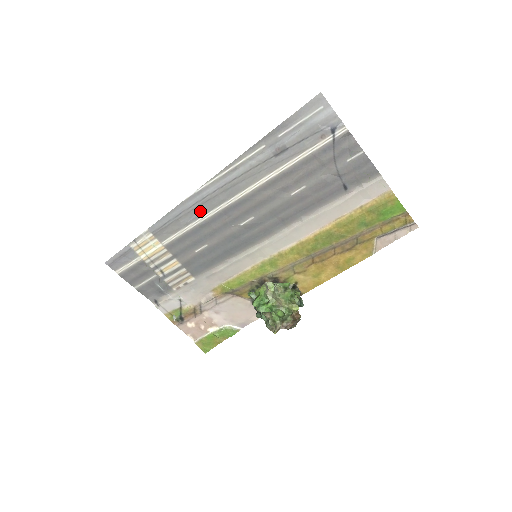
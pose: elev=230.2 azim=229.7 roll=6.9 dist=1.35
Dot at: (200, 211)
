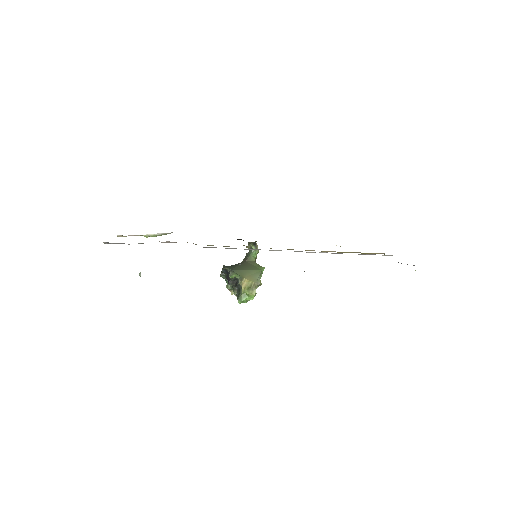
Dot at: occluded
